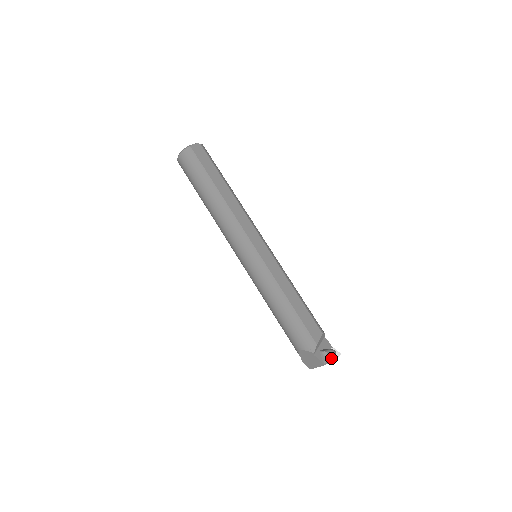
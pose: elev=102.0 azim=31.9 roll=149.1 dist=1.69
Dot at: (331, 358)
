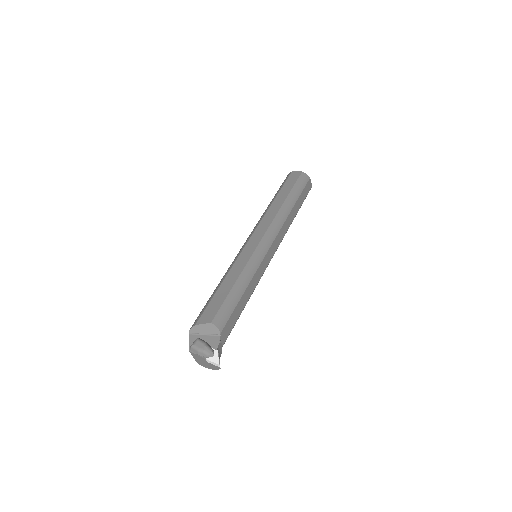
Dot at: (196, 348)
